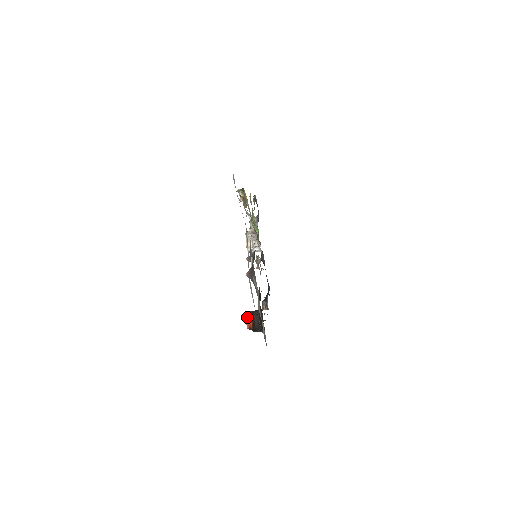
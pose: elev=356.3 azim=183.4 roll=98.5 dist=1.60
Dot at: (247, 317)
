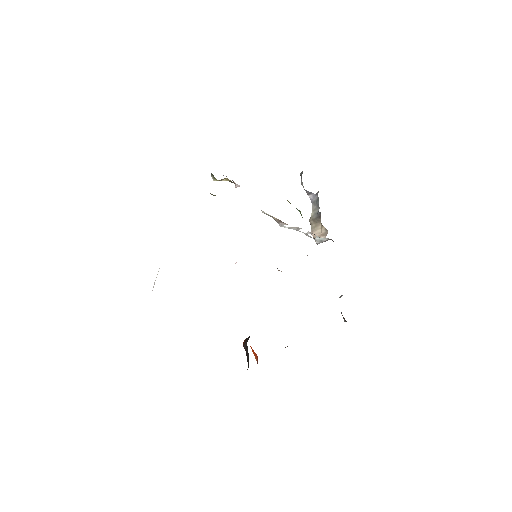
Dot at: occluded
